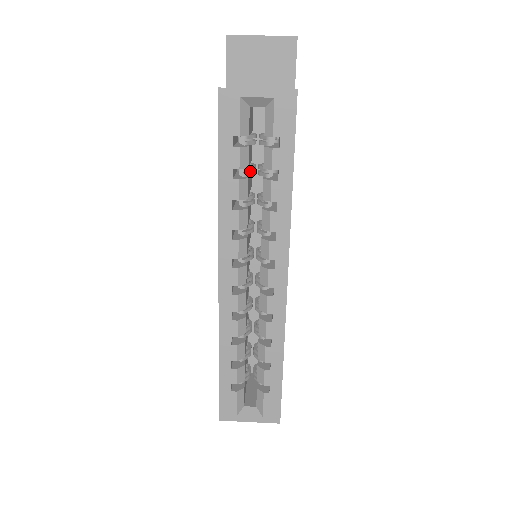
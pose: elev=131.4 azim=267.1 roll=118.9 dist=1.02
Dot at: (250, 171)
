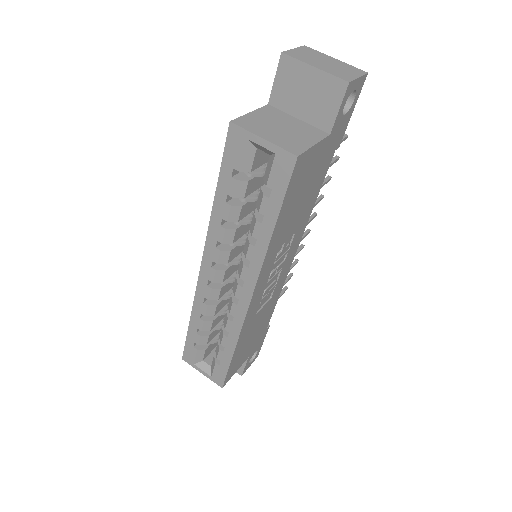
Dot at: occluded
